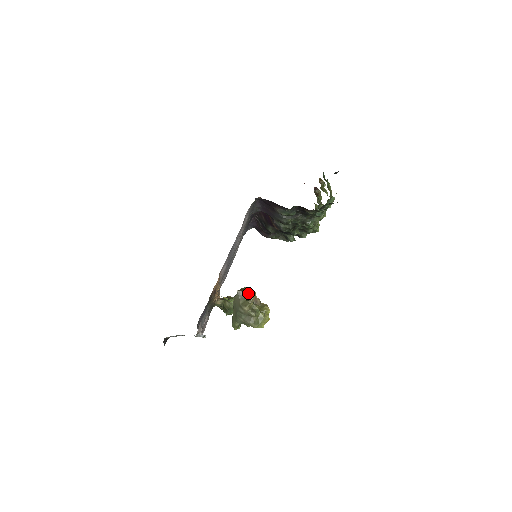
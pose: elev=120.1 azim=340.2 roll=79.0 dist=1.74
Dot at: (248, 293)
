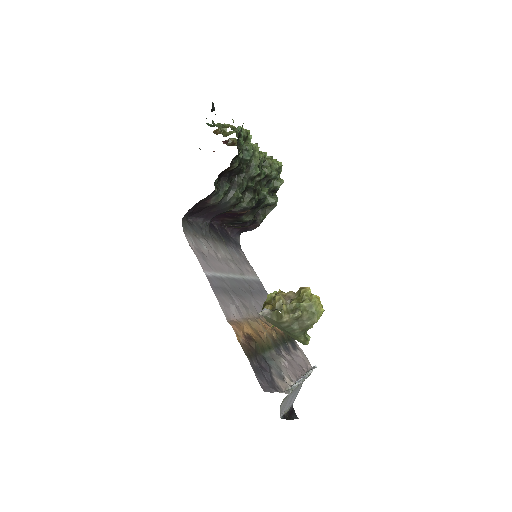
Dot at: (273, 302)
